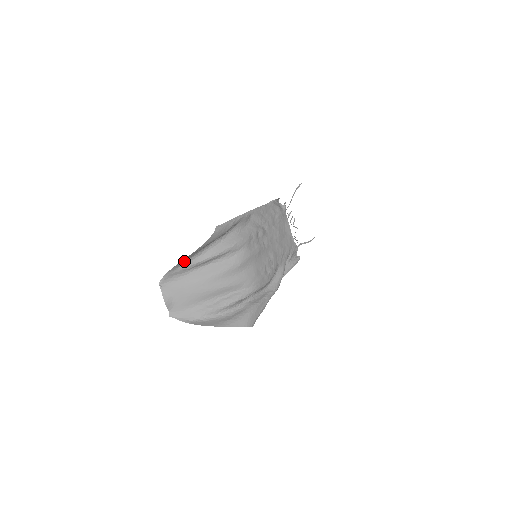
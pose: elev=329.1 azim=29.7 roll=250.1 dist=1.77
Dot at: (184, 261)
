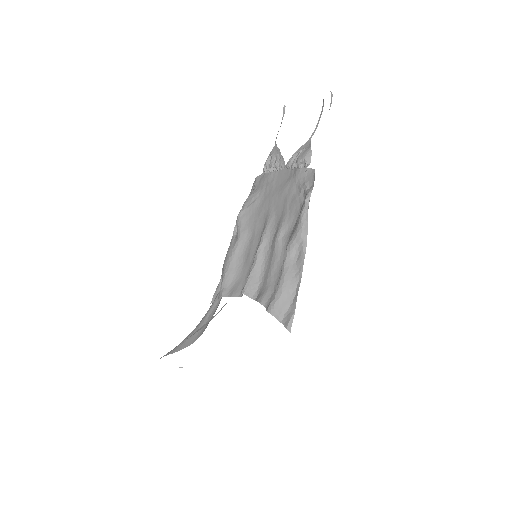
Dot at: occluded
